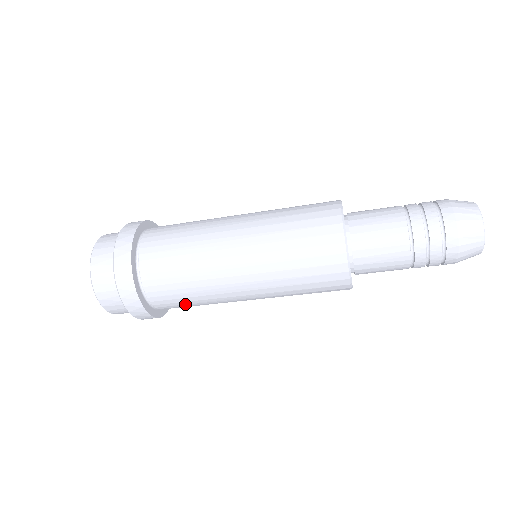
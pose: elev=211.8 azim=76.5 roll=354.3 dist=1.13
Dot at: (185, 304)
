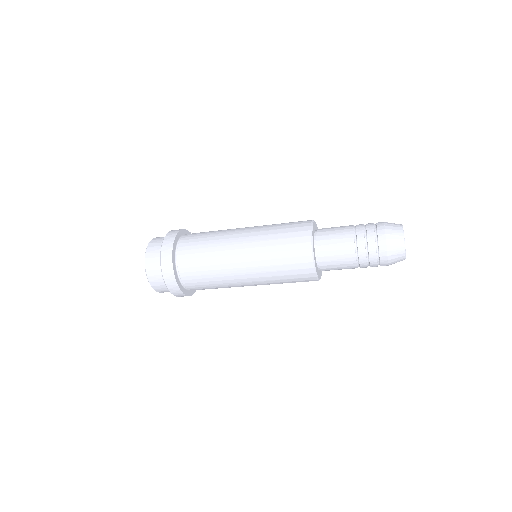
Dot at: (200, 275)
